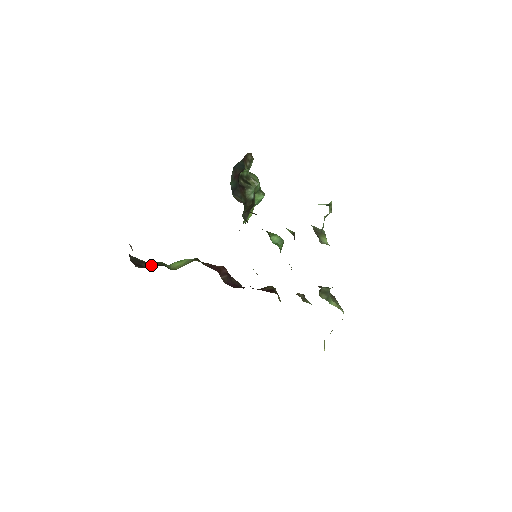
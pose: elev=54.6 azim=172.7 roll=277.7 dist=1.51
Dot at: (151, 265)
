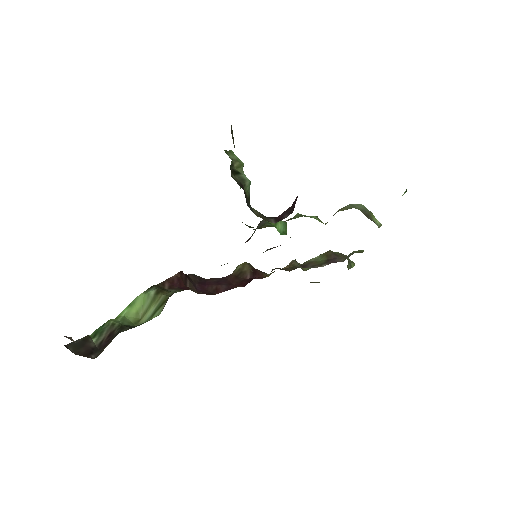
Dot at: (101, 337)
